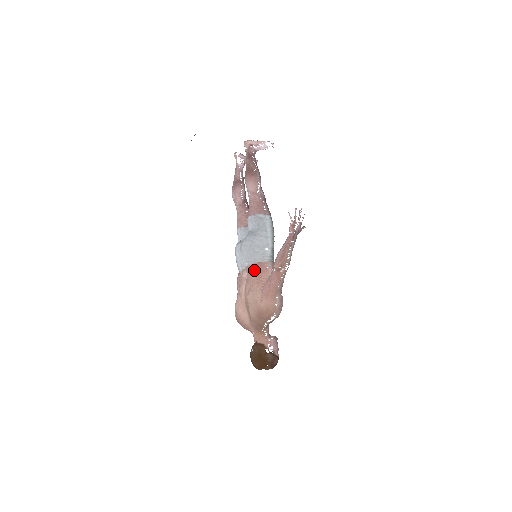
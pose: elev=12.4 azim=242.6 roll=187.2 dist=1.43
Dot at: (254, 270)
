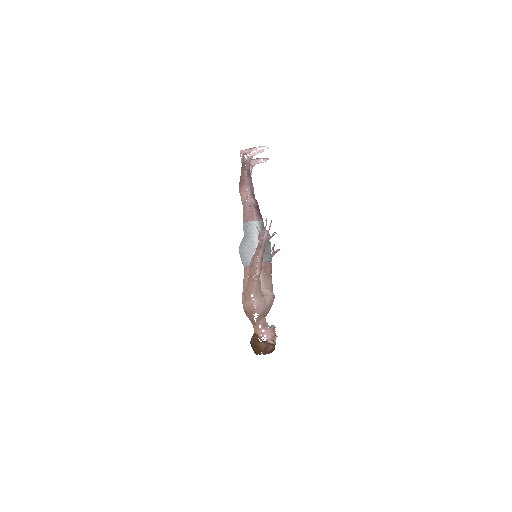
Dot at: (245, 273)
